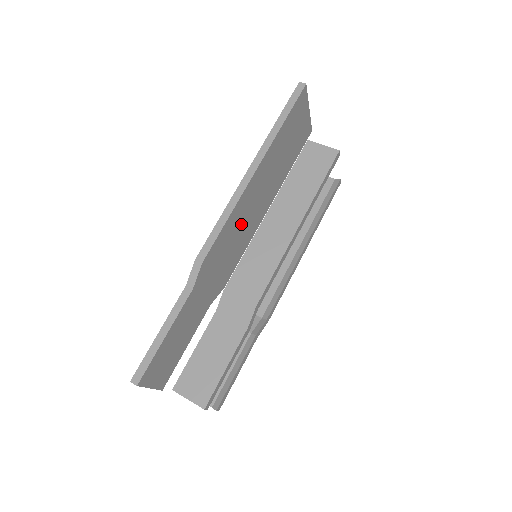
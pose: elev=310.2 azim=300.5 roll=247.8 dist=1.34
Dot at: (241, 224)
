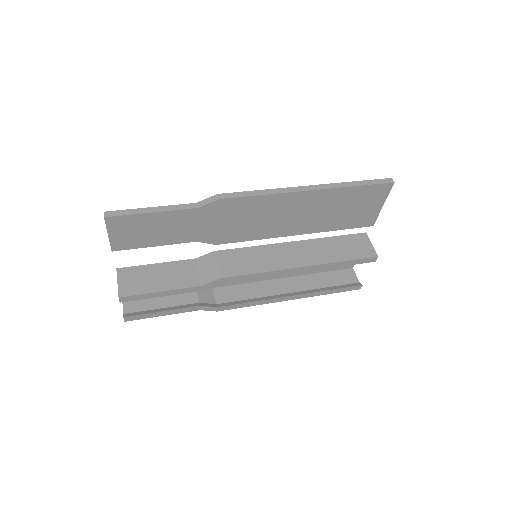
Dot at: (267, 215)
